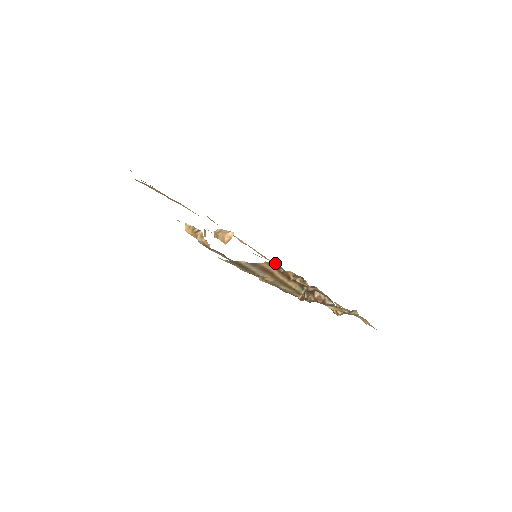
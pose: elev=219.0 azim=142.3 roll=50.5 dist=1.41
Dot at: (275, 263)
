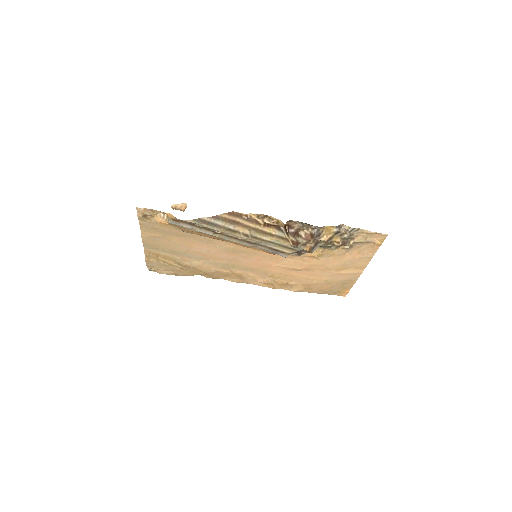
Dot at: (233, 212)
